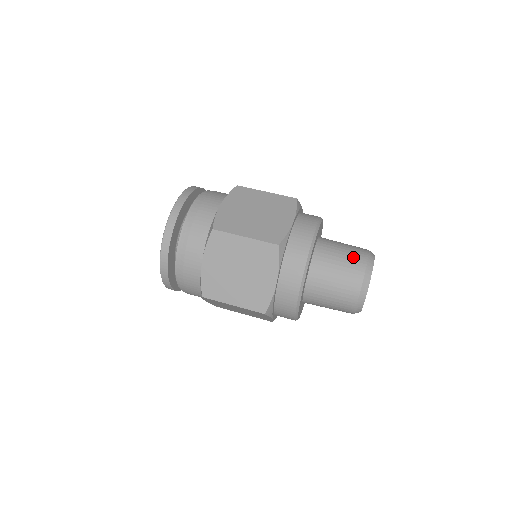
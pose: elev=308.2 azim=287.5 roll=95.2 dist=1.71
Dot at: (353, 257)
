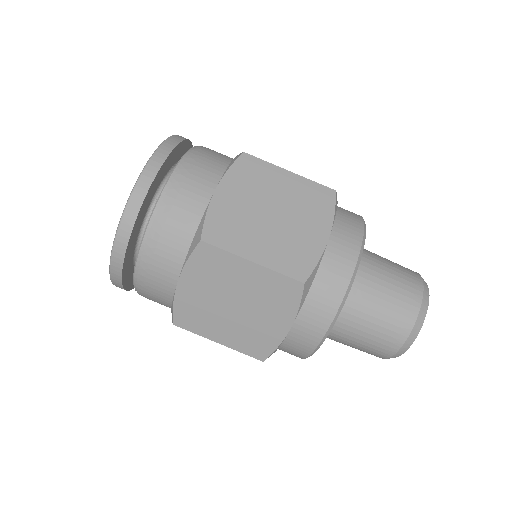
Dot at: (403, 294)
